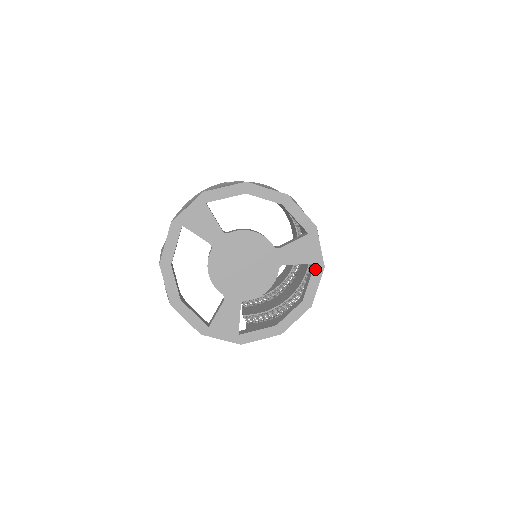
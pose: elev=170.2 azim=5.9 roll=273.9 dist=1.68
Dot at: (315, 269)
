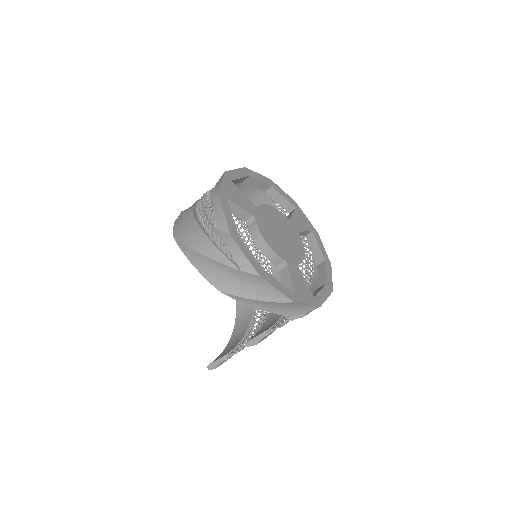
Dot at: (315, 234)
